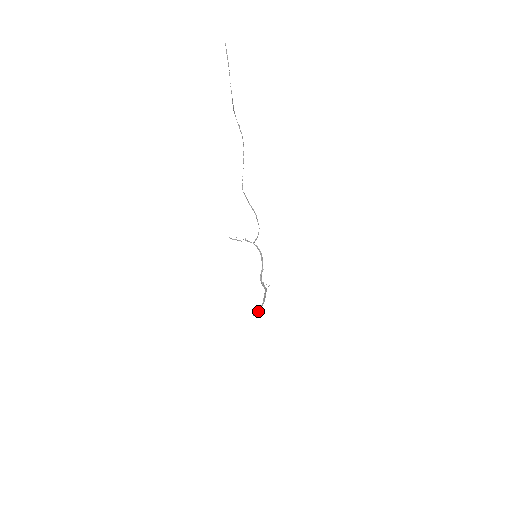
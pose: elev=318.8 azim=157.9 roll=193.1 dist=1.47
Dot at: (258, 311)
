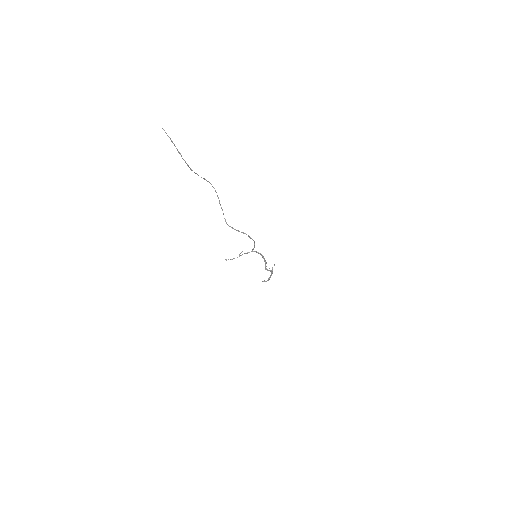
Dot at: (268, 280)
